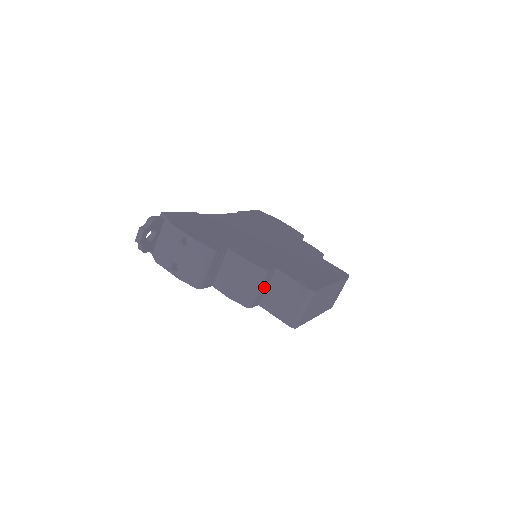
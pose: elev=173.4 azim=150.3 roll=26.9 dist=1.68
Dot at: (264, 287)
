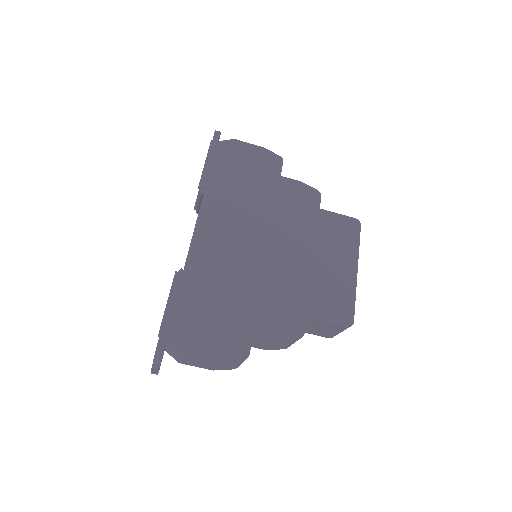
Dot at: occluded
